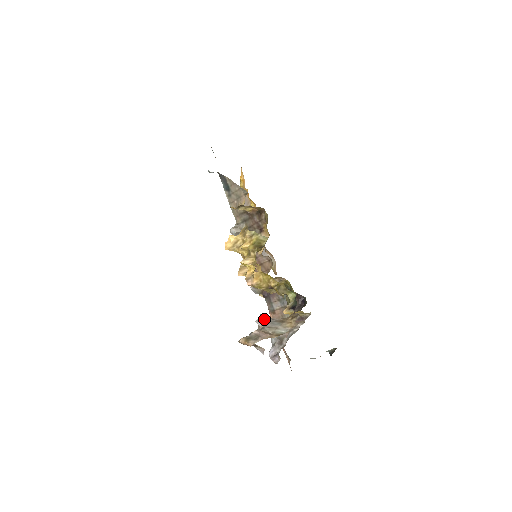
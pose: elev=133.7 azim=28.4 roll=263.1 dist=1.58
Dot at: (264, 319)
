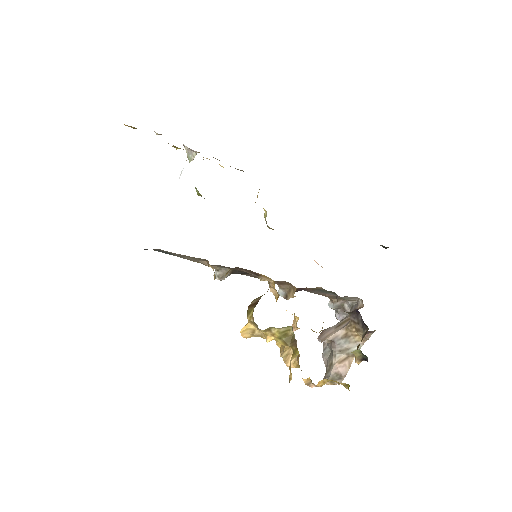
Dot at: (326, 338)
